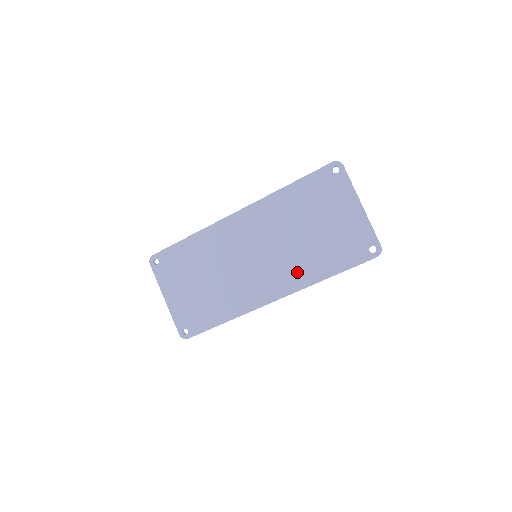
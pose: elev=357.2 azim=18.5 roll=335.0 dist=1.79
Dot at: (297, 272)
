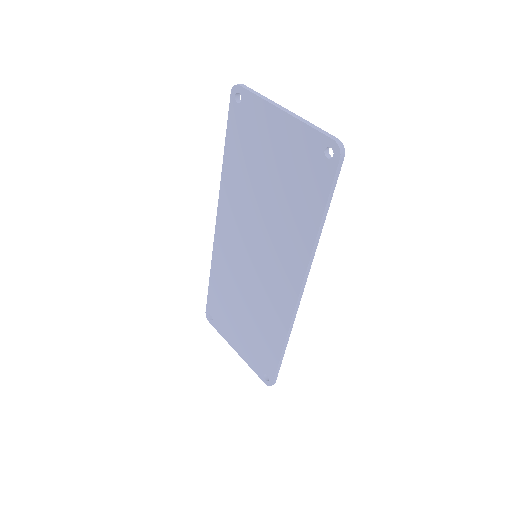
Dot at: (291, 247)
